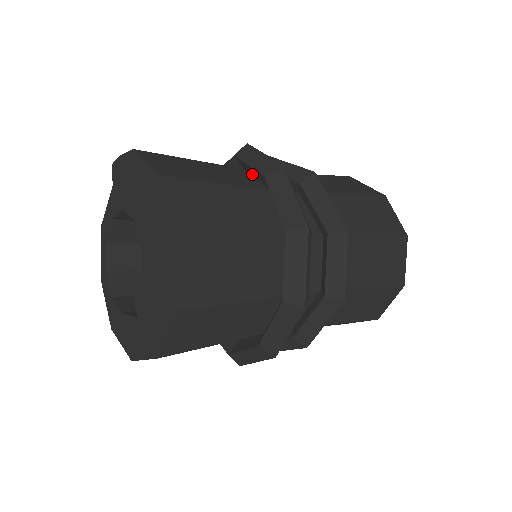
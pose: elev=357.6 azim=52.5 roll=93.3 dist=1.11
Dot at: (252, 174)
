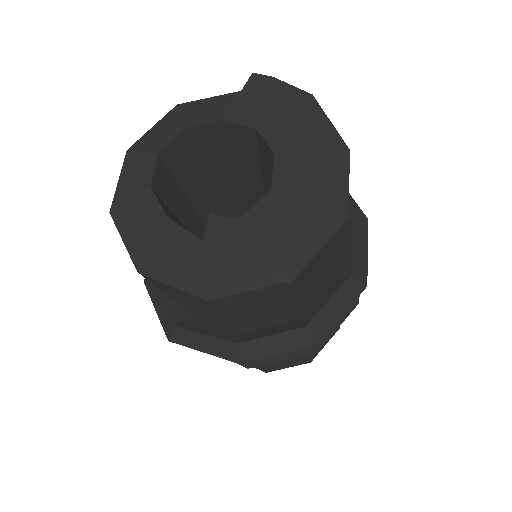
Dot at: occluded
